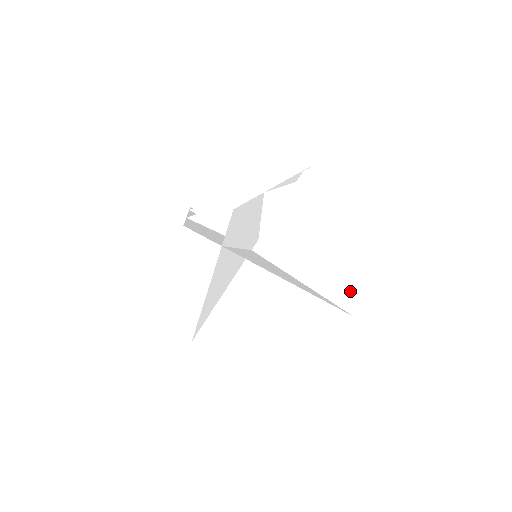
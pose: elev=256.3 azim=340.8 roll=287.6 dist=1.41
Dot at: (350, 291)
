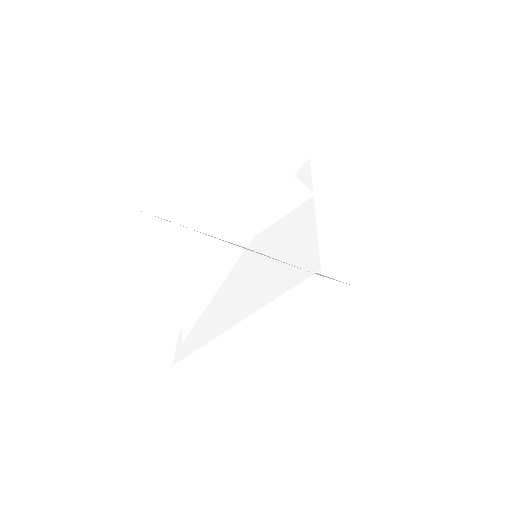
Dot at: (314, 250)
